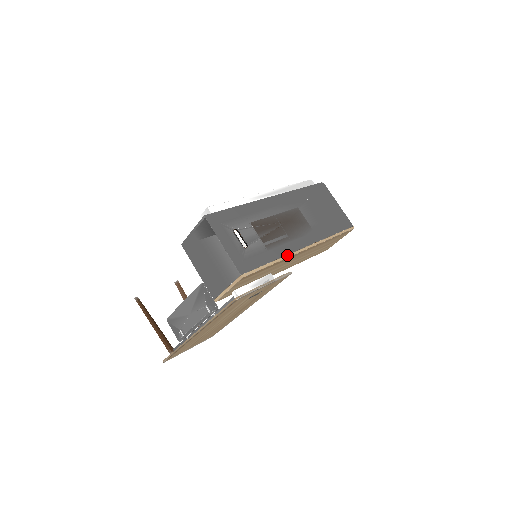
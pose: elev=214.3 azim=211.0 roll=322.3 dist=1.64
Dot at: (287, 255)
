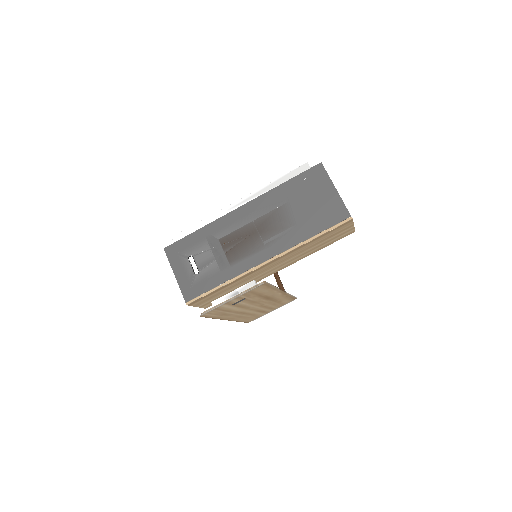
Dot at: (240, 274)
